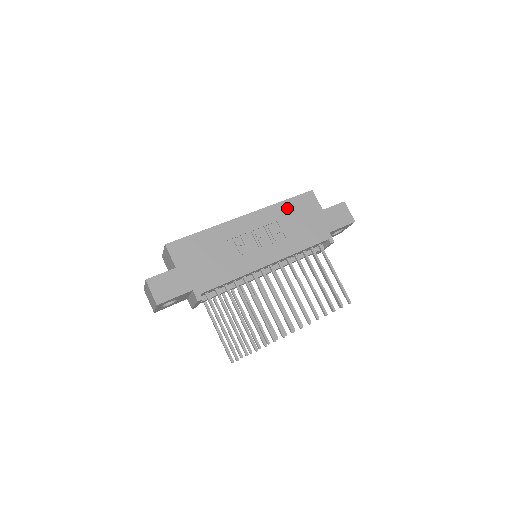
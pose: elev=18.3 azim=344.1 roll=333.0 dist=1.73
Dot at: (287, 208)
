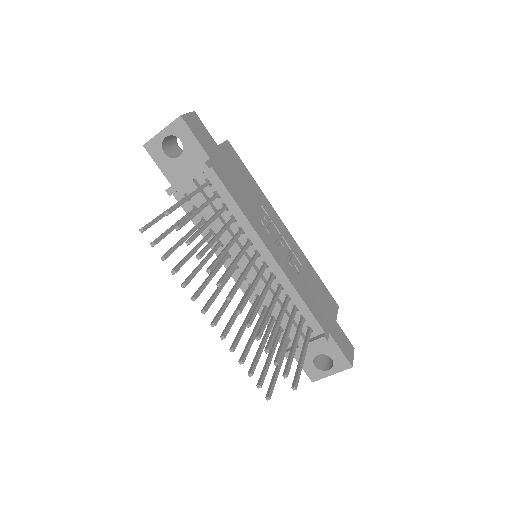
Dot at: (315, 277)
